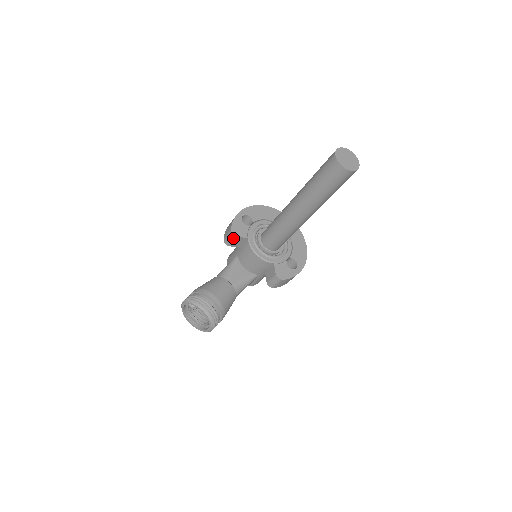
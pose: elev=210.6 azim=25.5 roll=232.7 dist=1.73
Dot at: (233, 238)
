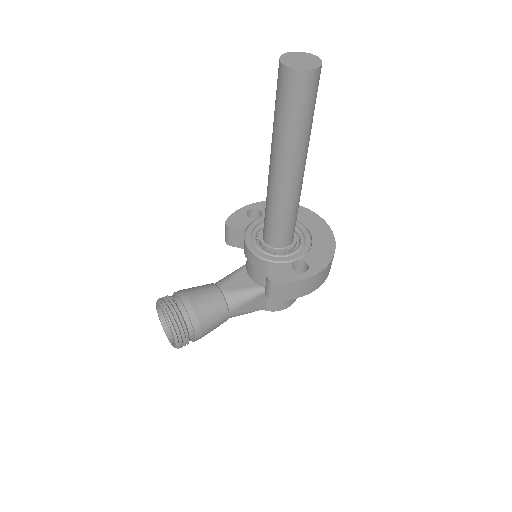
Dot at: (228, 231)
